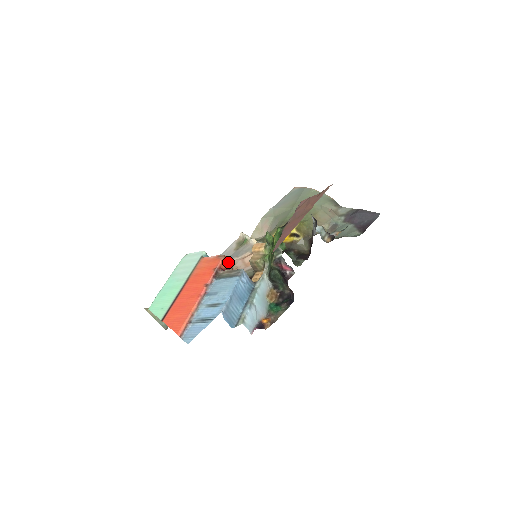
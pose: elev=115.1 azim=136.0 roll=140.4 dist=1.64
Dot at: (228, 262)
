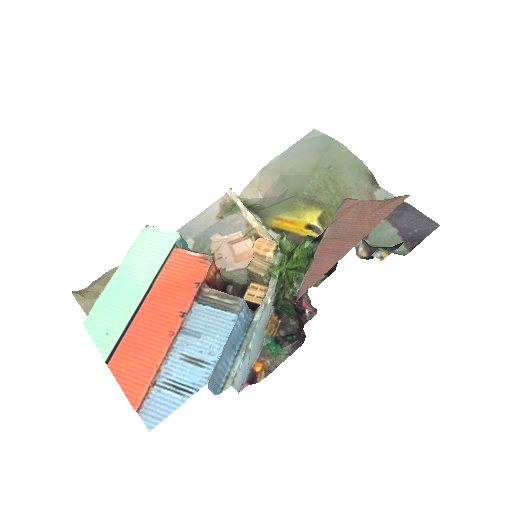
Dot at: (215, 265)
